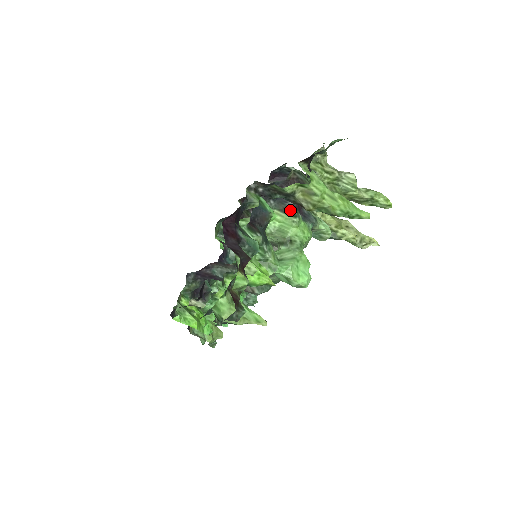
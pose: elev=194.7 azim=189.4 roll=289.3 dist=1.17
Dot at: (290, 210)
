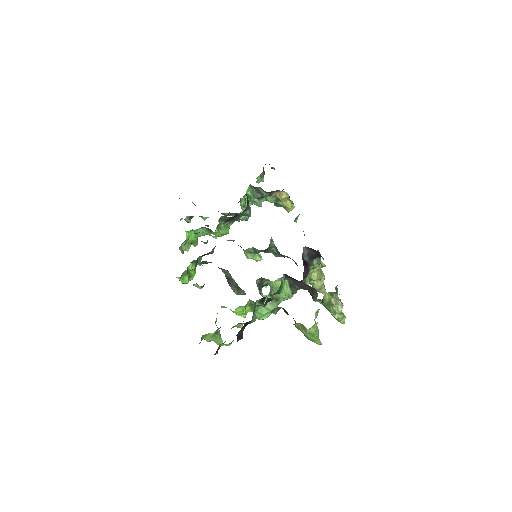
Dot at: (294, 288)
